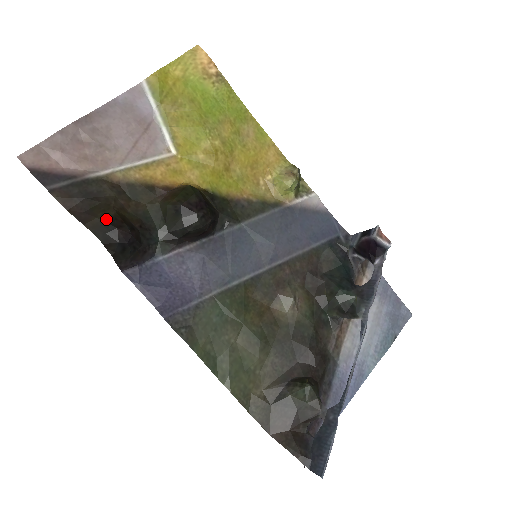
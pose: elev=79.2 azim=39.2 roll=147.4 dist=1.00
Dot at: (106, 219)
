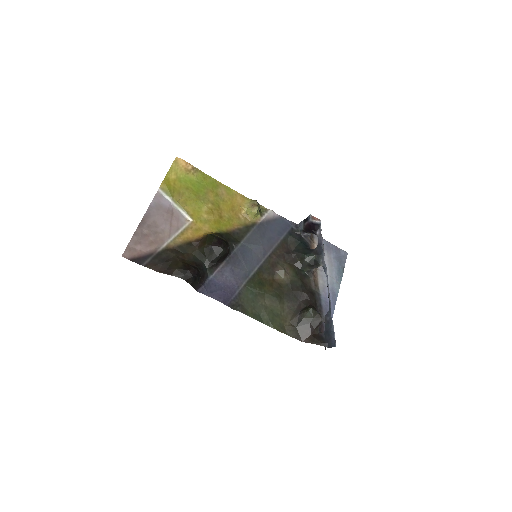
Dot at: (181, 268)
